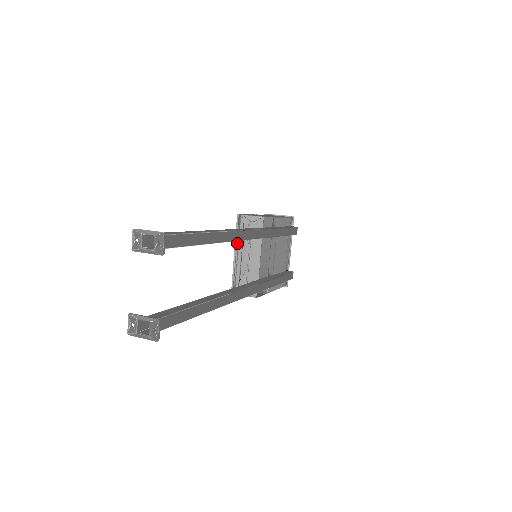
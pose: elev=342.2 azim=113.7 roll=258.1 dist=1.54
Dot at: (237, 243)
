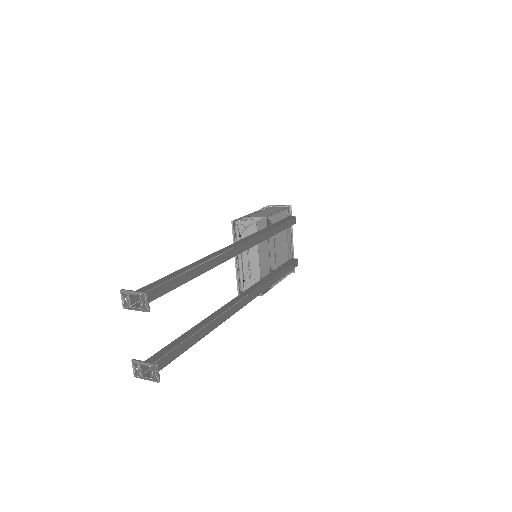
Dot at: occluded
